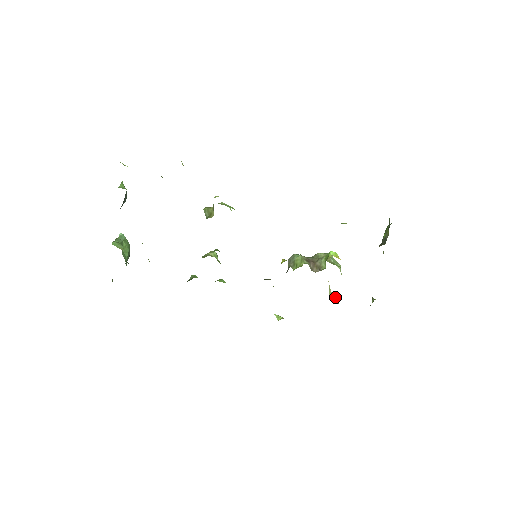
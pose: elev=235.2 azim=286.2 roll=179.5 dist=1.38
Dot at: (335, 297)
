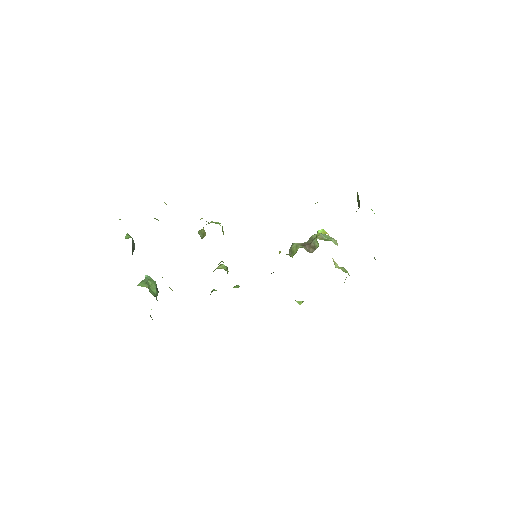
Dot at: (343, 269)
